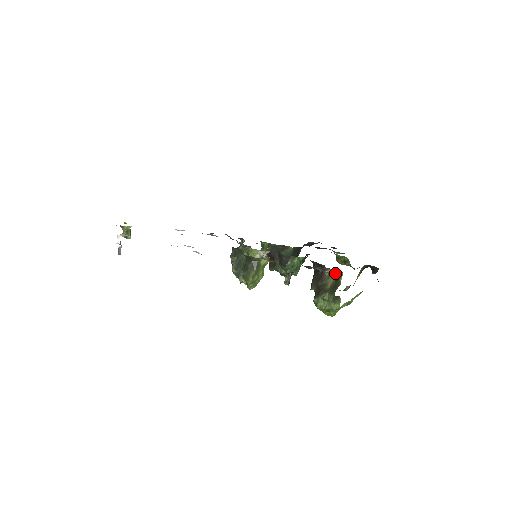
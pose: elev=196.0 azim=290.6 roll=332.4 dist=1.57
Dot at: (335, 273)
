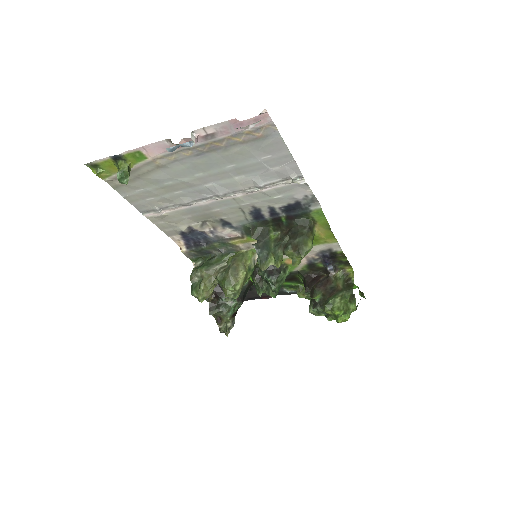
Dot at: (343, 275)
